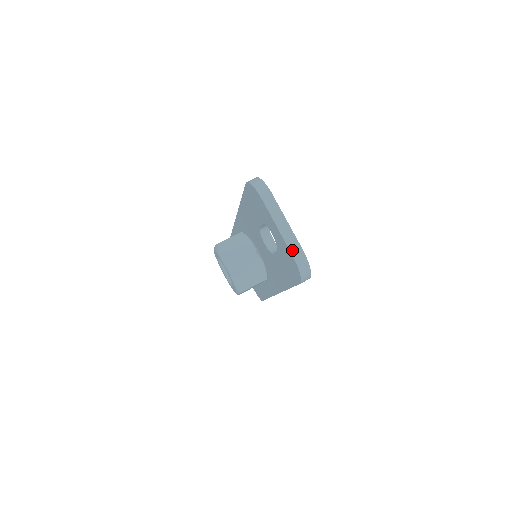
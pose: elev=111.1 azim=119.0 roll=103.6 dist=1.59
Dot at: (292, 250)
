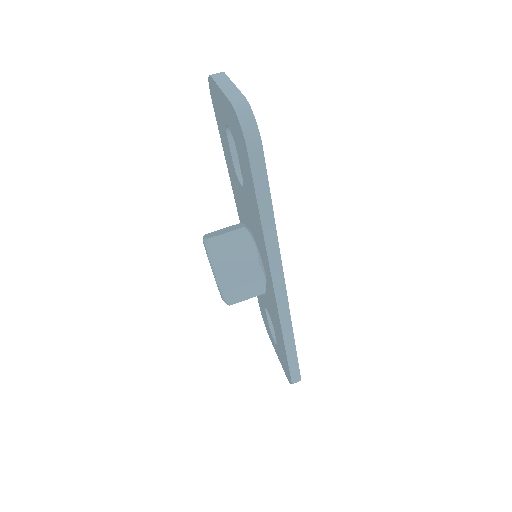
Dot at: (231, 99)
